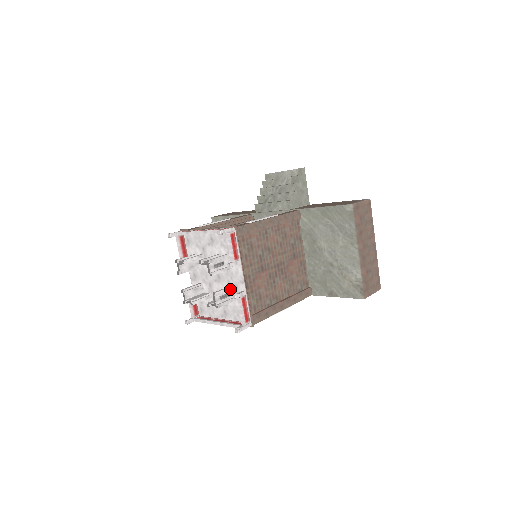
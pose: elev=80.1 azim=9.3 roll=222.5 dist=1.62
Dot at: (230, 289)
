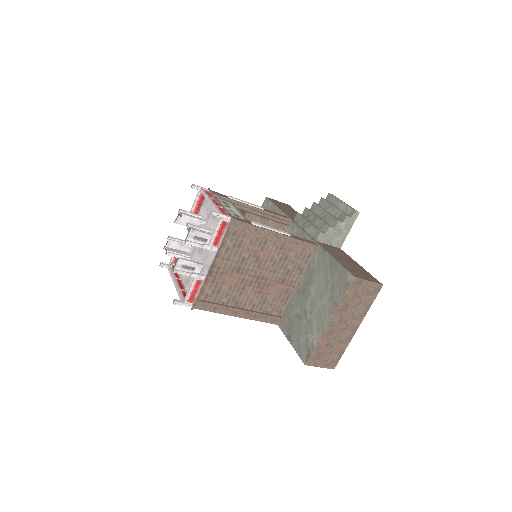
Dot at: (197, 265)
